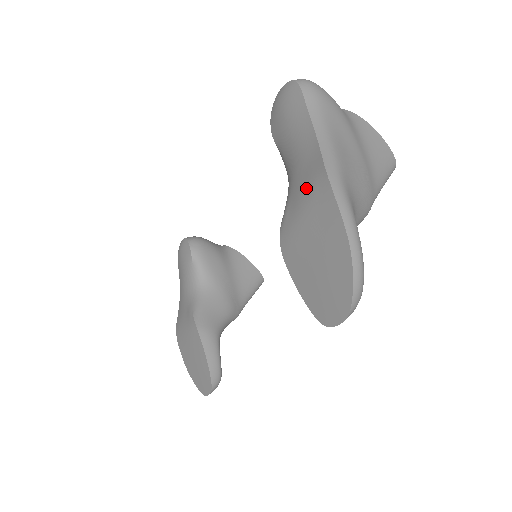
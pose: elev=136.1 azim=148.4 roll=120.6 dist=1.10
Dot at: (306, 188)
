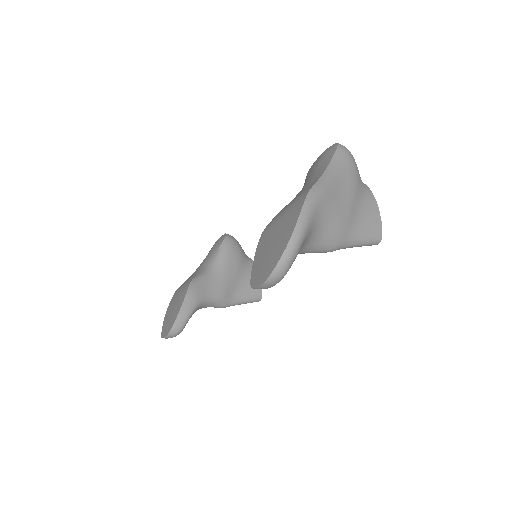
Dot at: (296, 199)
